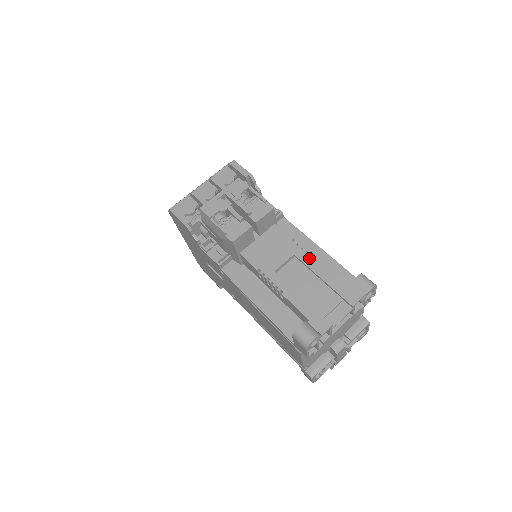
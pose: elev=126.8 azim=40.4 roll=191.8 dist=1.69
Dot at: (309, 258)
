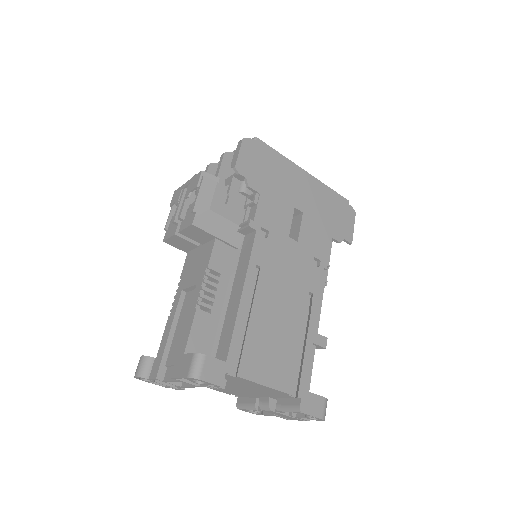
Dot at: (196, 298)
